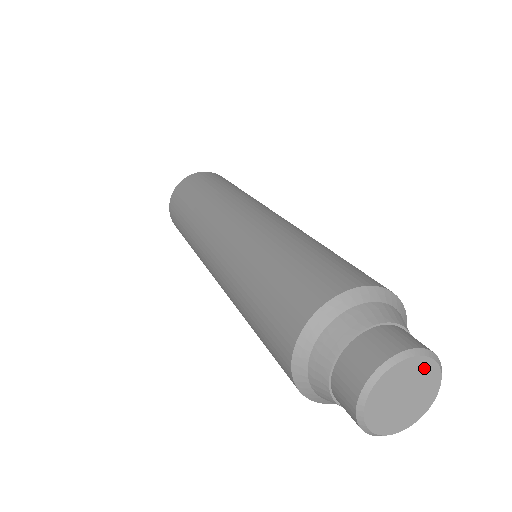
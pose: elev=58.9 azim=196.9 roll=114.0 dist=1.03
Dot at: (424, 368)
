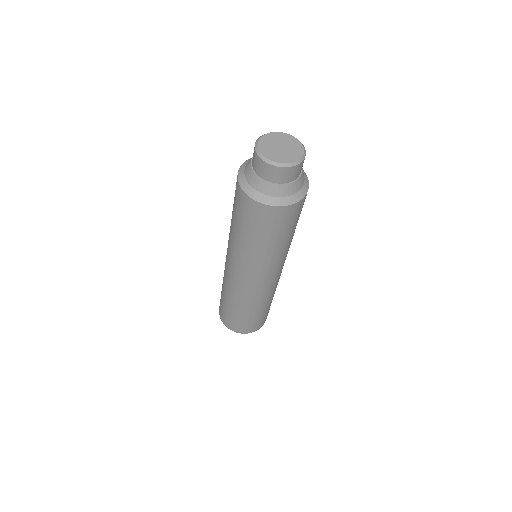
Dot at: (278, 136)
